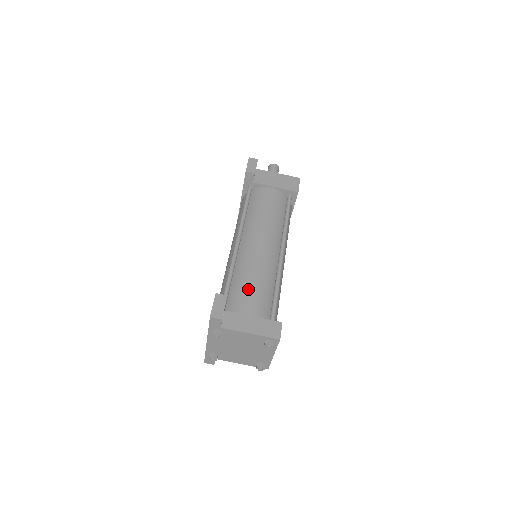
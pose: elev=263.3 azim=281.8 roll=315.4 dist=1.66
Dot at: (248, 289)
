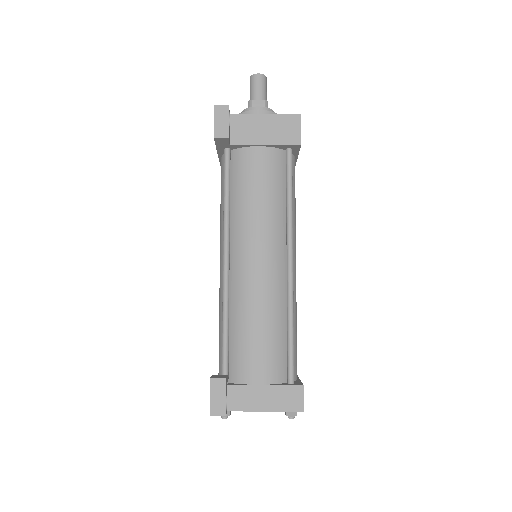
Dot at: (252, 342)
